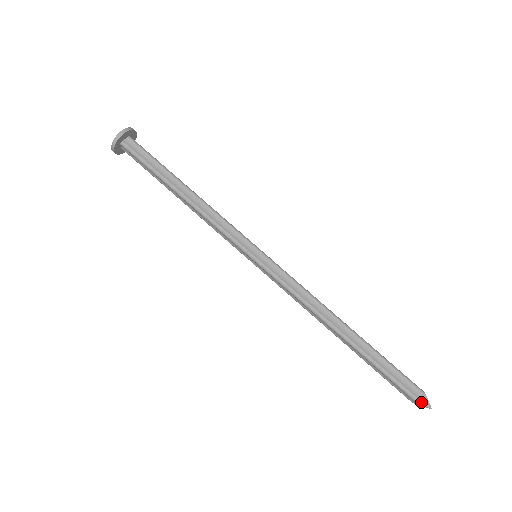
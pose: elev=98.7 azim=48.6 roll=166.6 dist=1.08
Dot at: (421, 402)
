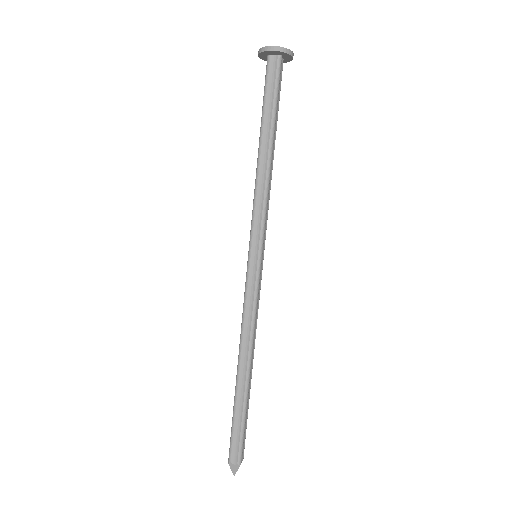
Dot at: (231, 465)
